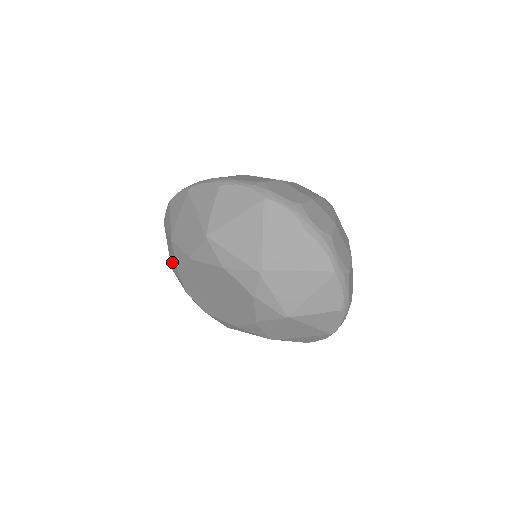
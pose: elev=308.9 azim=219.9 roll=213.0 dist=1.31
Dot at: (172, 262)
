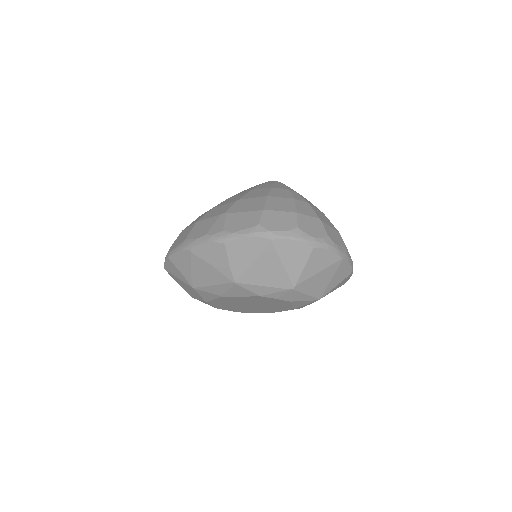
Dot at: (194, 296)
